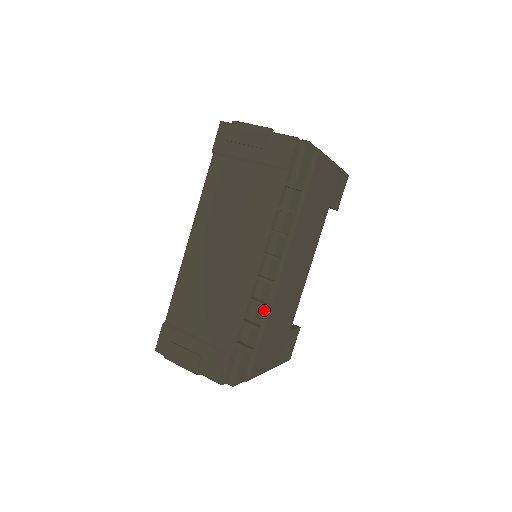
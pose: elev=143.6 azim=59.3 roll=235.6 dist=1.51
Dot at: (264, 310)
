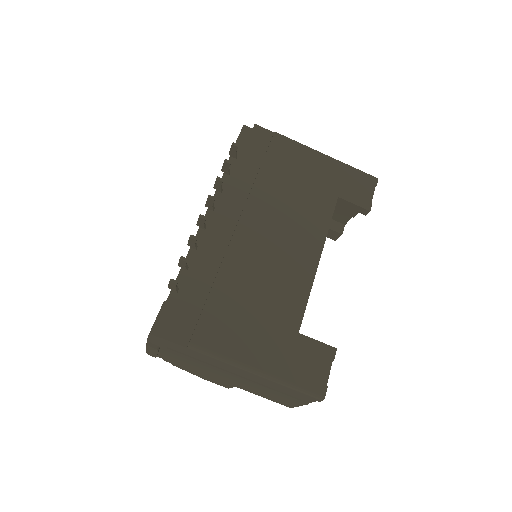
Dot at: (217, 266)
